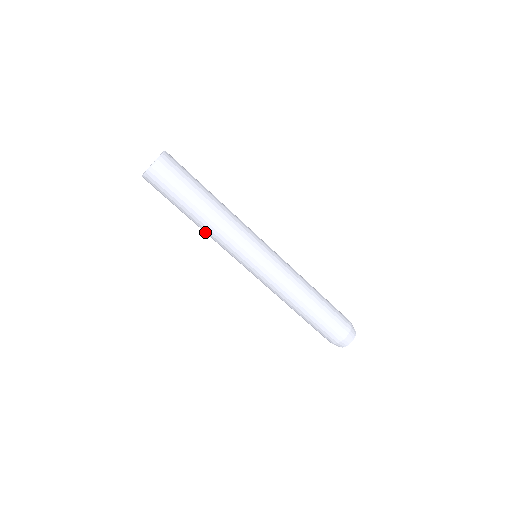
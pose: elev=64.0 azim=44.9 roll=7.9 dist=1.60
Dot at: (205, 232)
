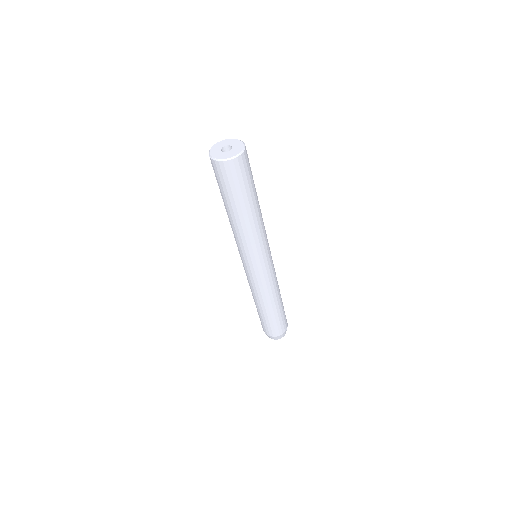
Dot at: occluded
